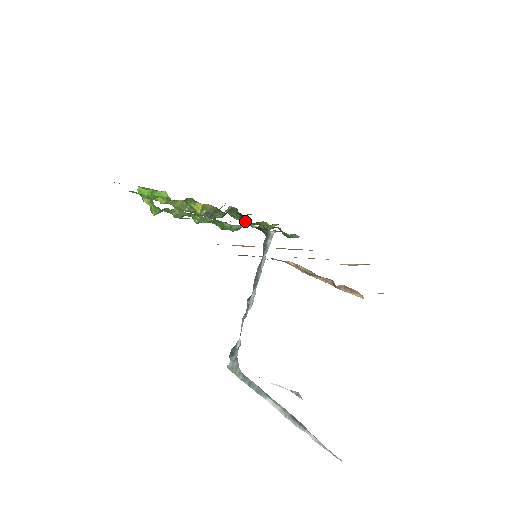
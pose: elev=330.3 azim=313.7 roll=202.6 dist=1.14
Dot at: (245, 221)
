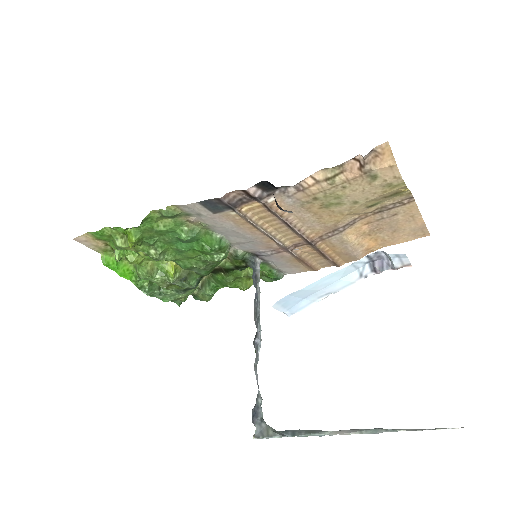
Dot at: (229, 251)
